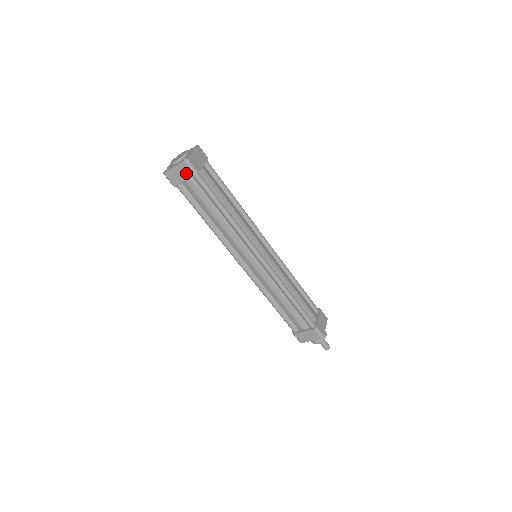
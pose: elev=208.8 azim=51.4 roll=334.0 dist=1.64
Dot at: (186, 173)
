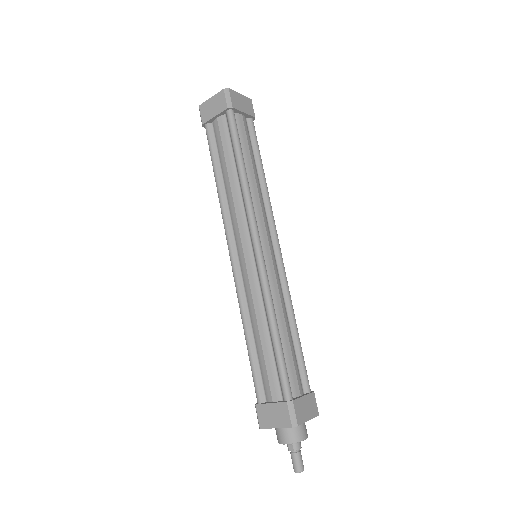
Dot at: (220, 105)
